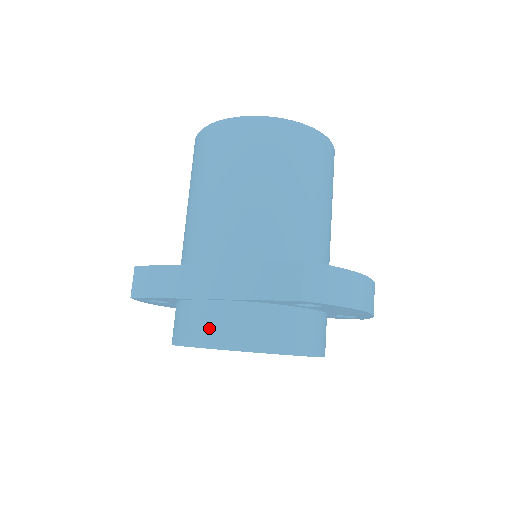
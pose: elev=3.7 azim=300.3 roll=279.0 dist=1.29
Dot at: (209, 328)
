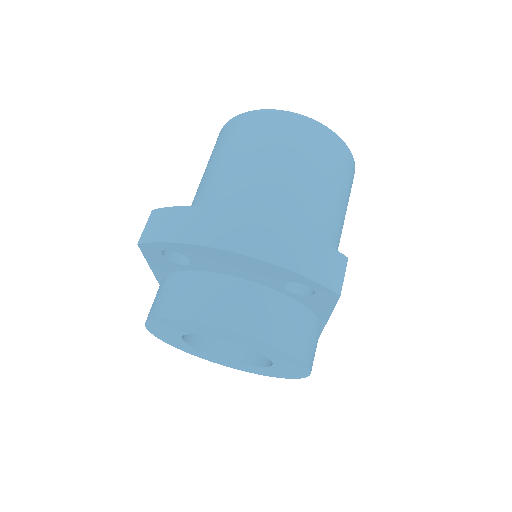
Dot at: occluded
